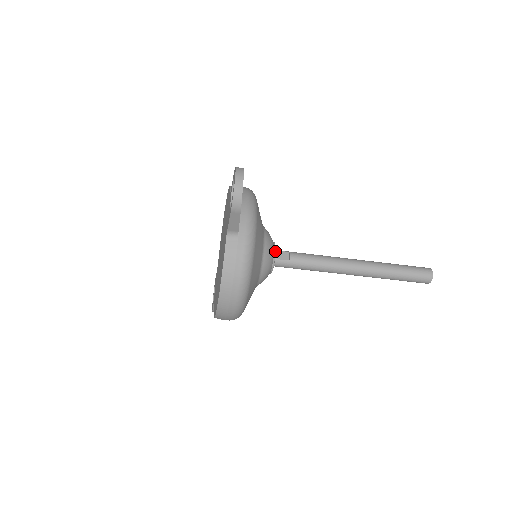
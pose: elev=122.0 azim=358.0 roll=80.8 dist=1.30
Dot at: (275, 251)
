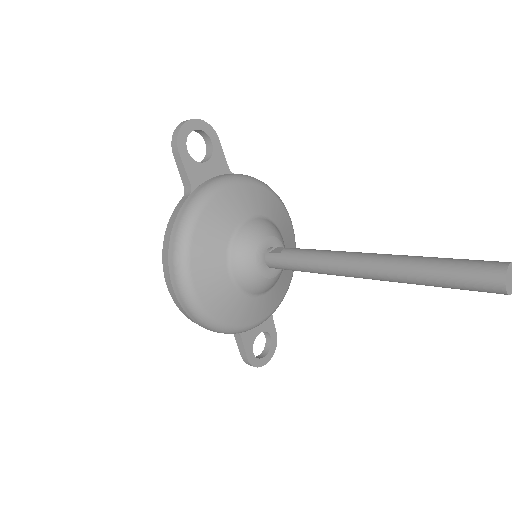
Dot at: (264, 239)
